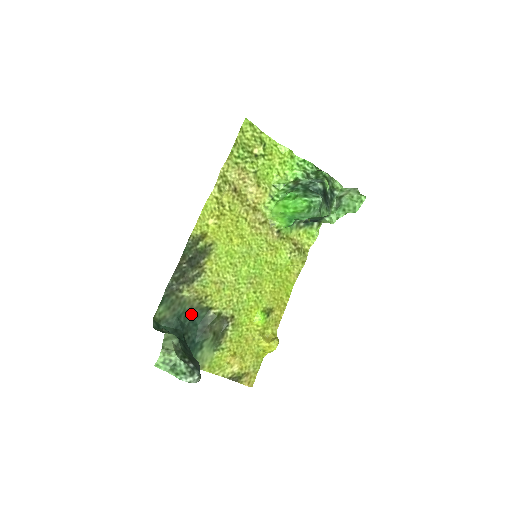
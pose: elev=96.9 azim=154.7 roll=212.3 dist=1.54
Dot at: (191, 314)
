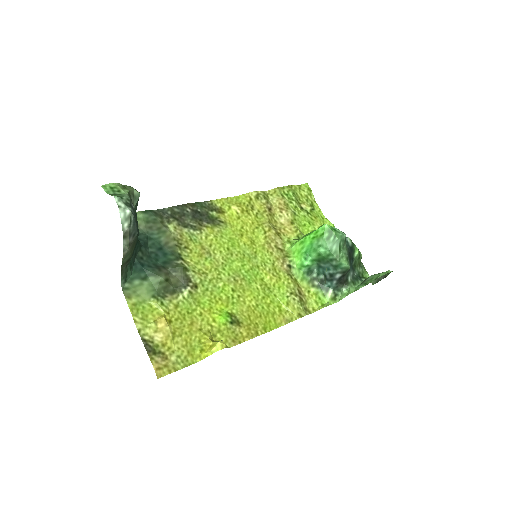
Dot at: (161, 249)
